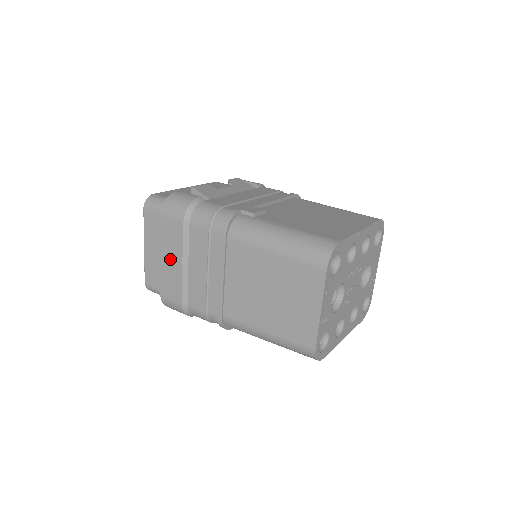
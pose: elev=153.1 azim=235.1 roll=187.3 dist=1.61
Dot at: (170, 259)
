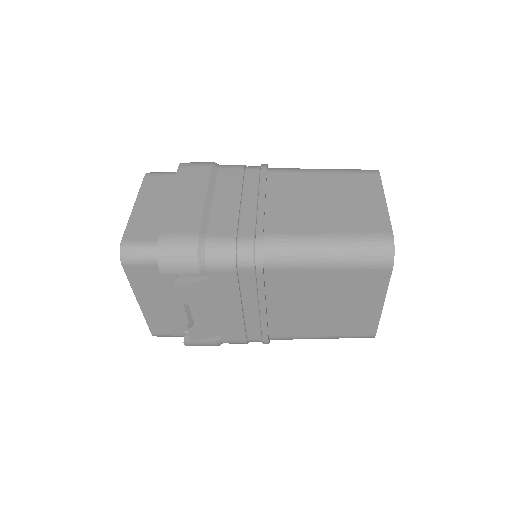
Dot at: (187, 196)
